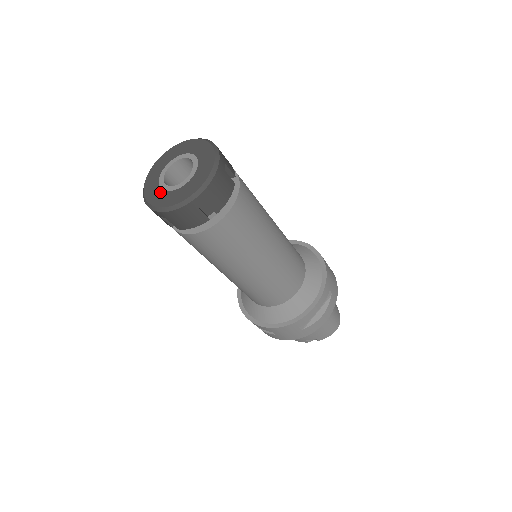
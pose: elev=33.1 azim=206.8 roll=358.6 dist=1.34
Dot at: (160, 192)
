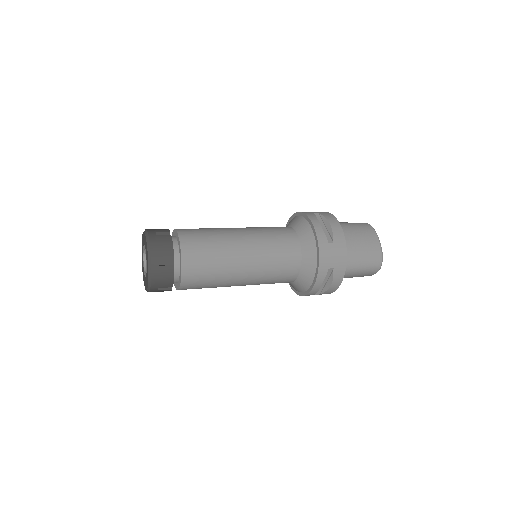
Dot at: (144, 273)
